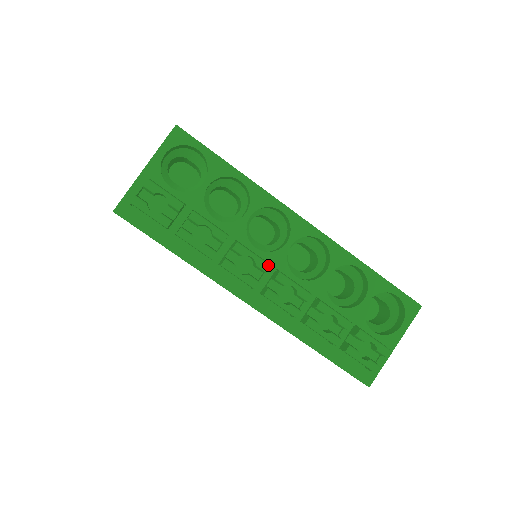
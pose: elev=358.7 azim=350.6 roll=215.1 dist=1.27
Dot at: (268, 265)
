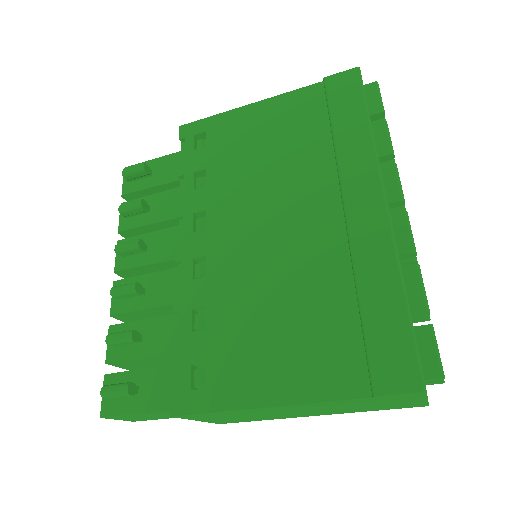
Dot at: occluded
